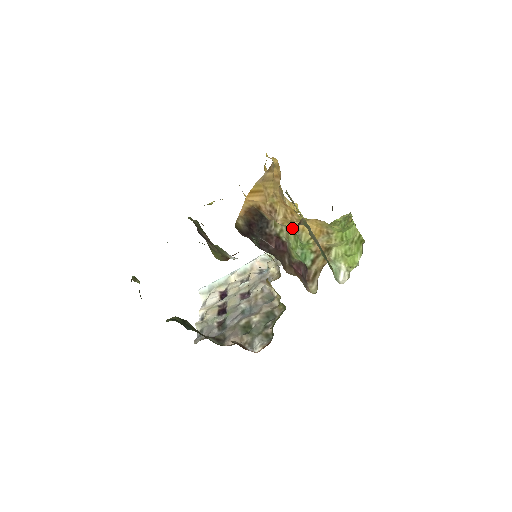
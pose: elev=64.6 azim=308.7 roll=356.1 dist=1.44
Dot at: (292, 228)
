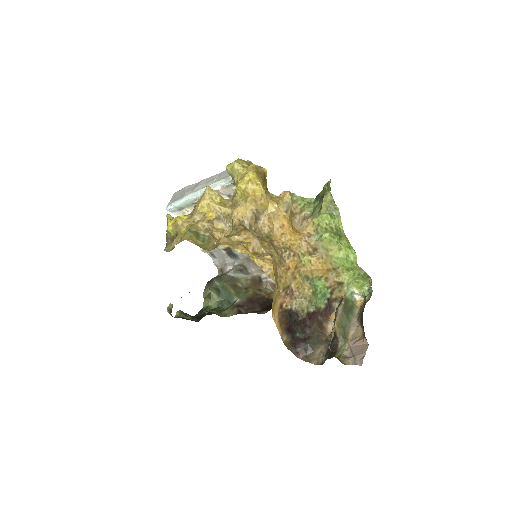
Dot at: (303, 280)
